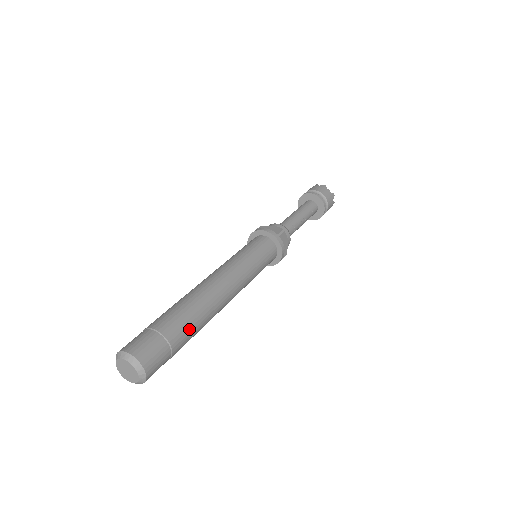
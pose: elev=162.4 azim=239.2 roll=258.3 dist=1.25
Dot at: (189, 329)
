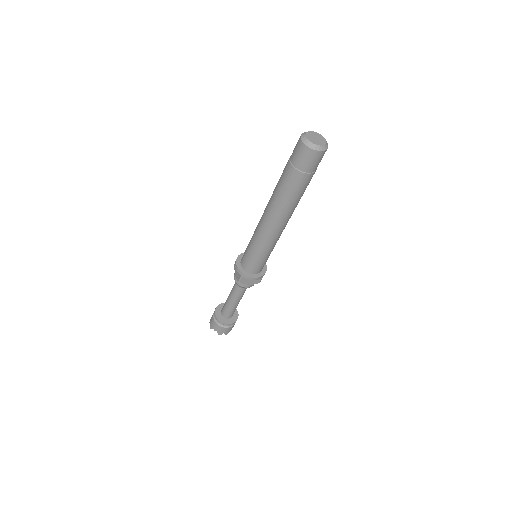
Dot at: occluded
